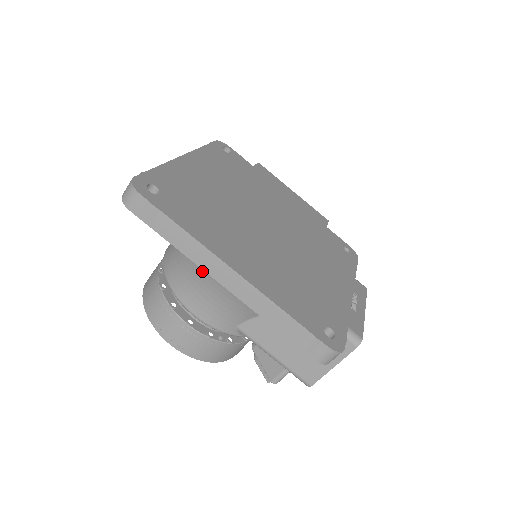
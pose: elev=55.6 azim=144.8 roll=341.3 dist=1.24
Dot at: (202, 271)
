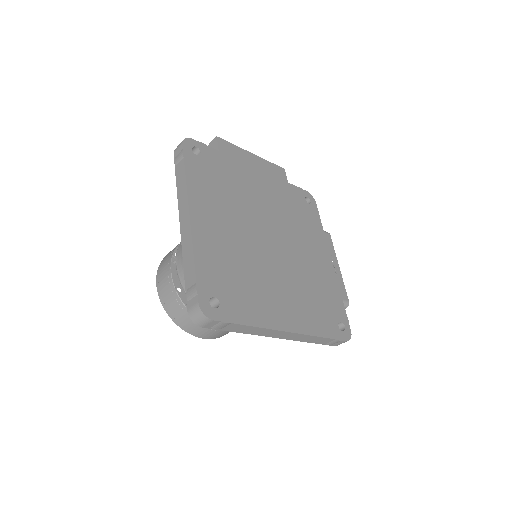
Dot at: occluded
